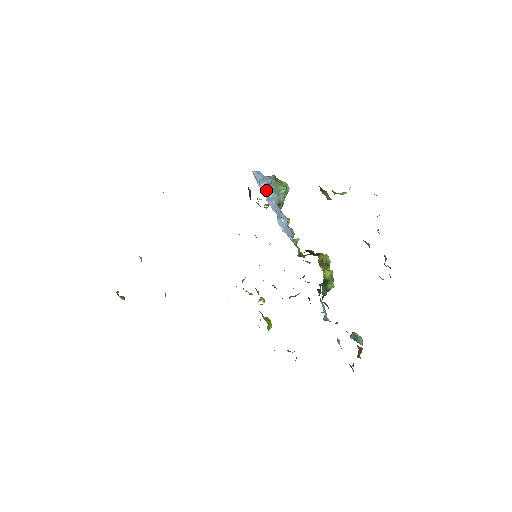
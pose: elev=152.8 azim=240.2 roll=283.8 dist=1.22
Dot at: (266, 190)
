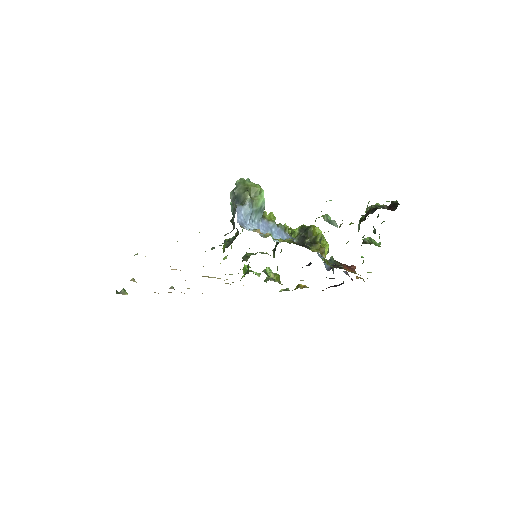
Dot at: (252, 220)
